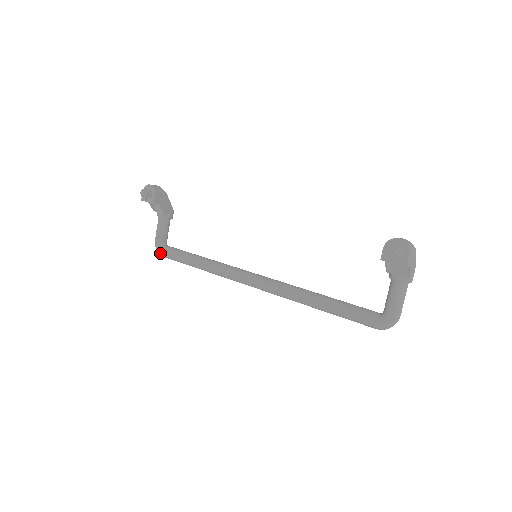
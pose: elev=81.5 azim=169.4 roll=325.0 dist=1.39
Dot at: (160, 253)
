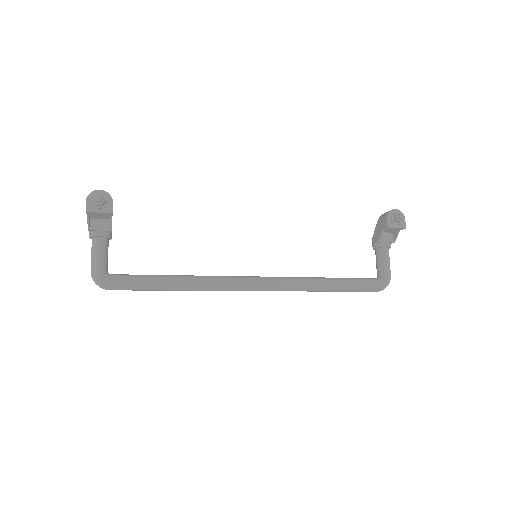
Dot at: (108, 284)
